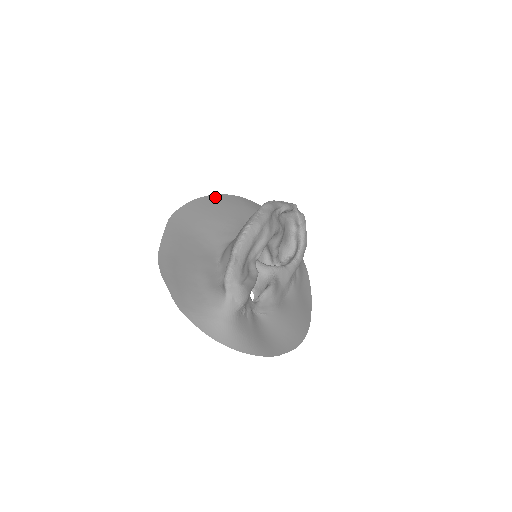
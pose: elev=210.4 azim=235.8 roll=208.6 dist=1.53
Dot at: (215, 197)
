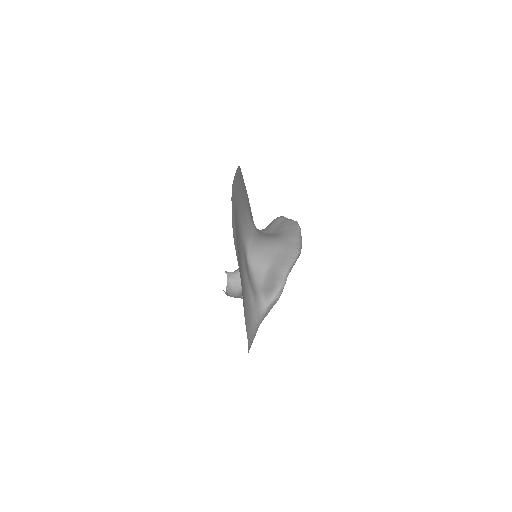
Dot at: occluded
